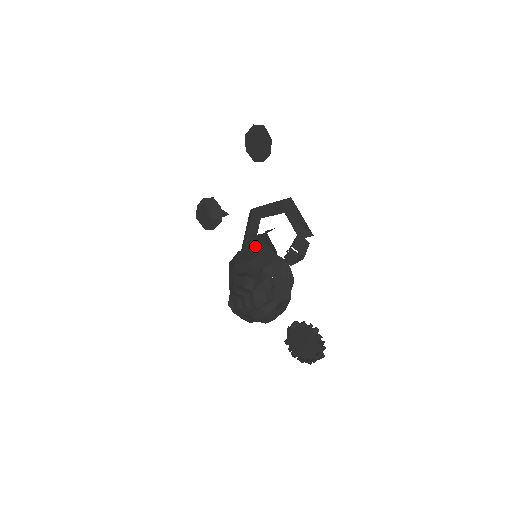
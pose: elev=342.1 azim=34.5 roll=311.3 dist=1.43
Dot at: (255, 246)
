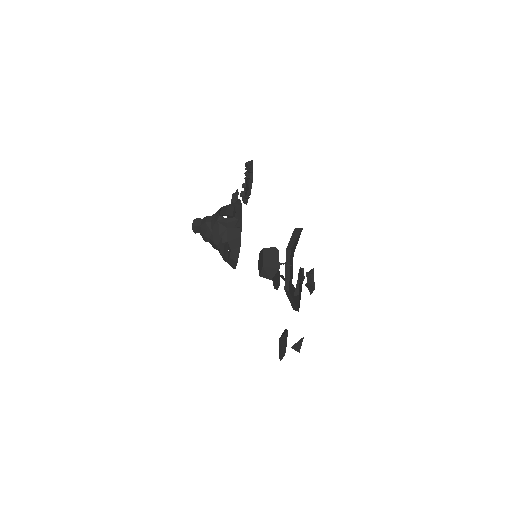
Dot at: (260, 261)
